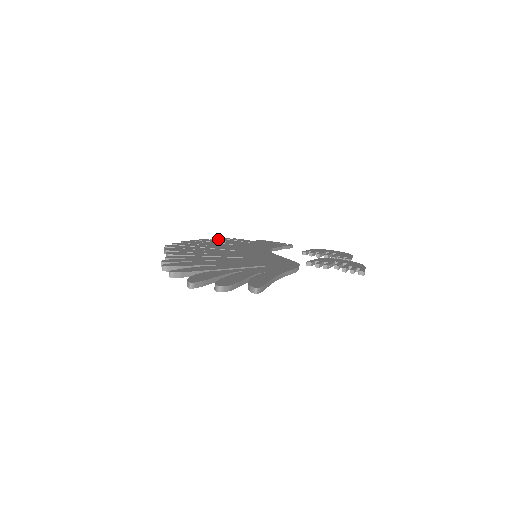
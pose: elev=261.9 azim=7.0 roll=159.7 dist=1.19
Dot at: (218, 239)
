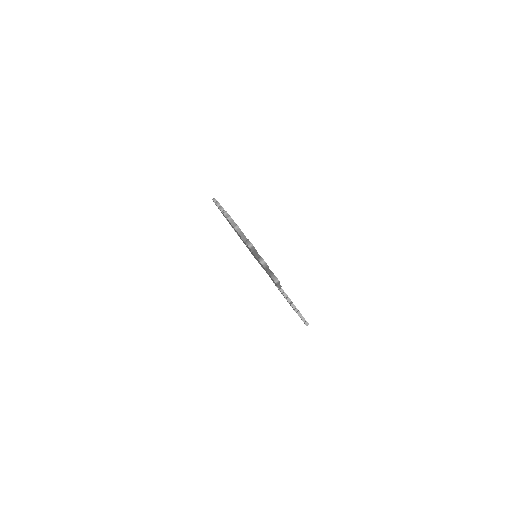
Dot at: occluded
